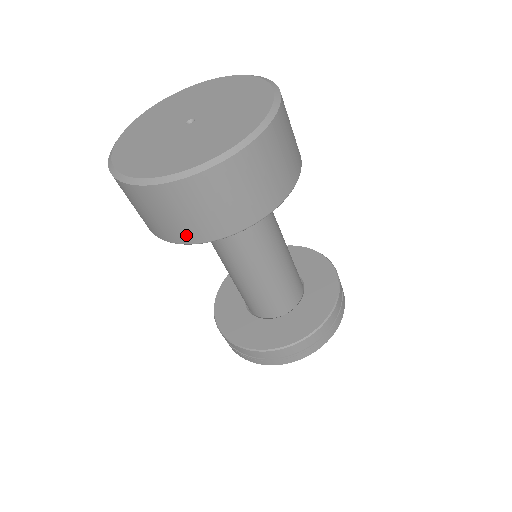
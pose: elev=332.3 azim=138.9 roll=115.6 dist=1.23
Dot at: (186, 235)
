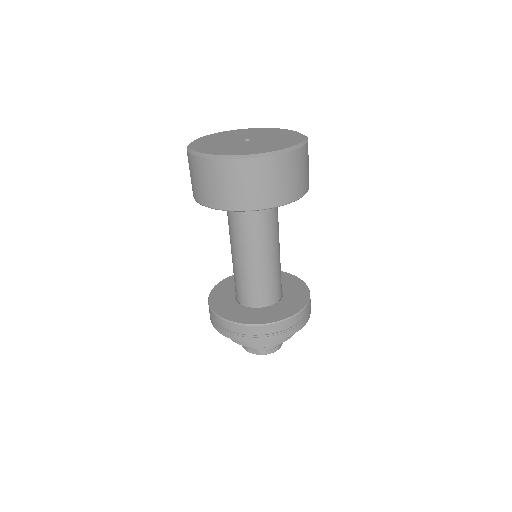
Dot at: (256, 202)
